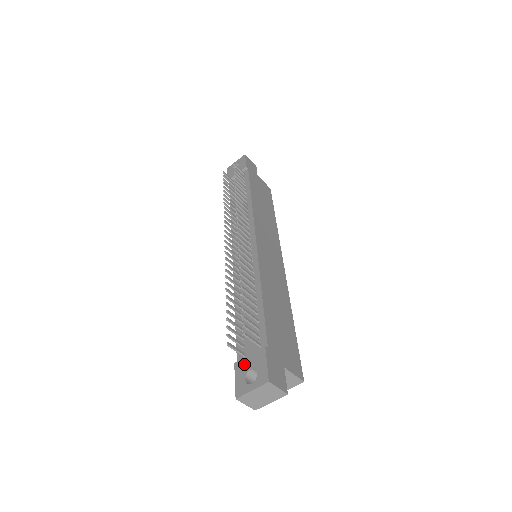
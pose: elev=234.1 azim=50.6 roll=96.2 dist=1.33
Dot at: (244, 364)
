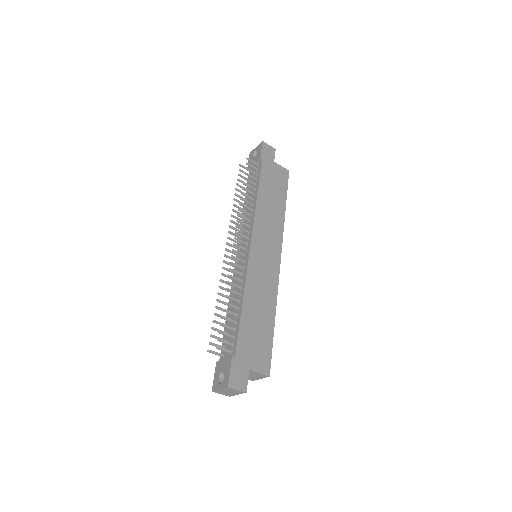
Dot at: (220, 366)
